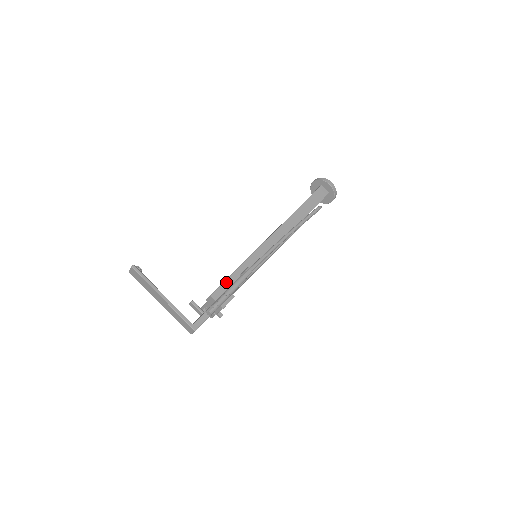
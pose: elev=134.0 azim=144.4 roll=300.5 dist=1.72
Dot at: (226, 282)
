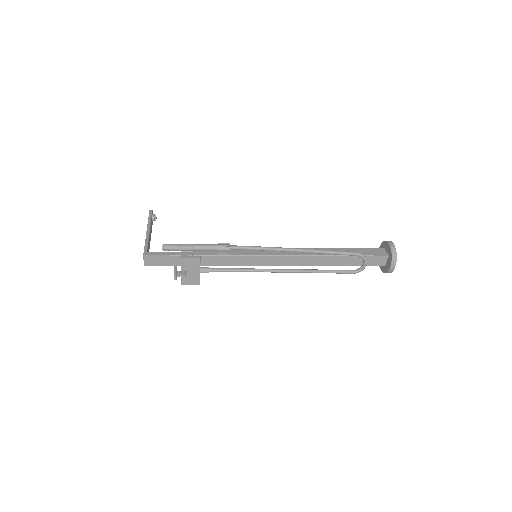
Dot at: occluded
